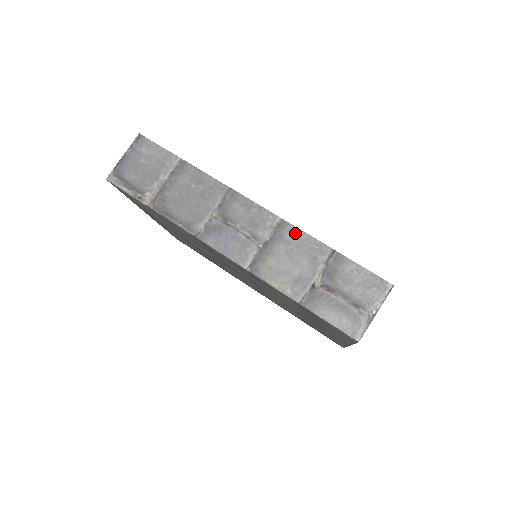
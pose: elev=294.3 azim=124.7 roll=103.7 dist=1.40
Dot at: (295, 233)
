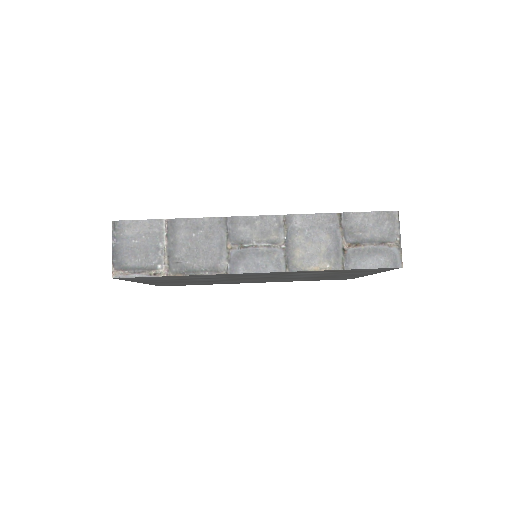
Dot at: (302, 219)
